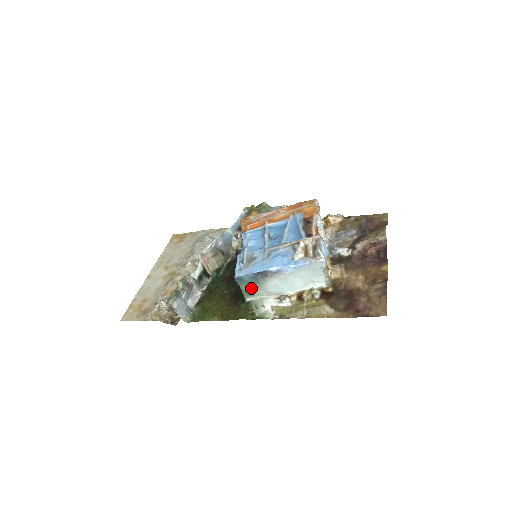
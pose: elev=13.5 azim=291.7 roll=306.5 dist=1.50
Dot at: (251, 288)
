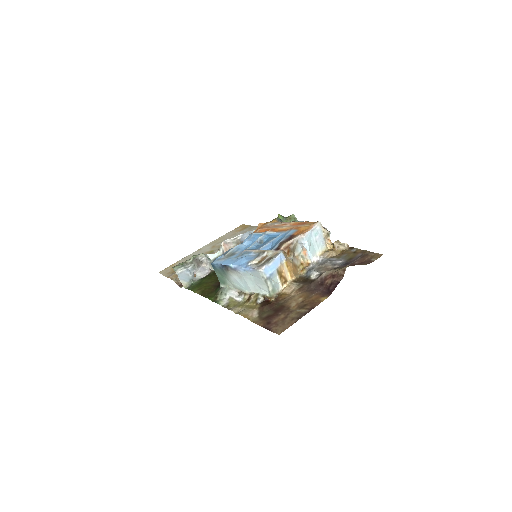
Dot at: (222, 277)
